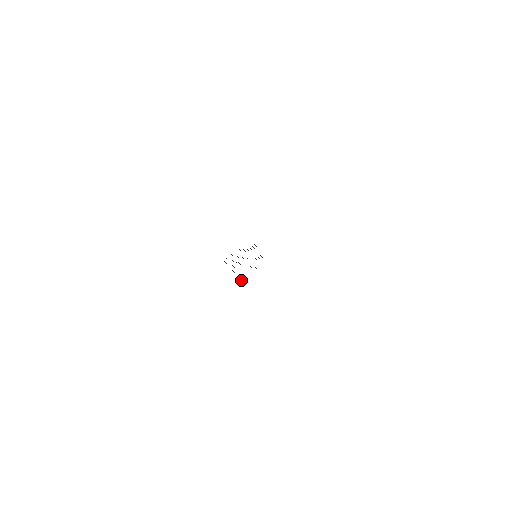
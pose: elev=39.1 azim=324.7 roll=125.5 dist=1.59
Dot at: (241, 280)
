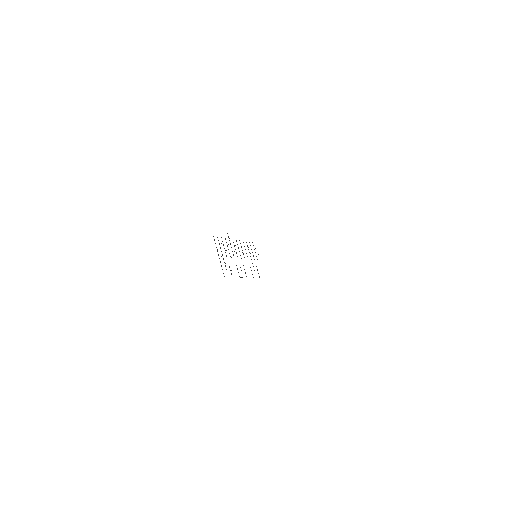
Dot at: occluded
